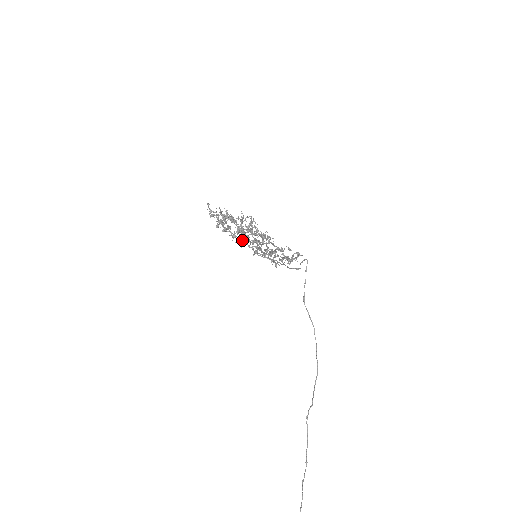
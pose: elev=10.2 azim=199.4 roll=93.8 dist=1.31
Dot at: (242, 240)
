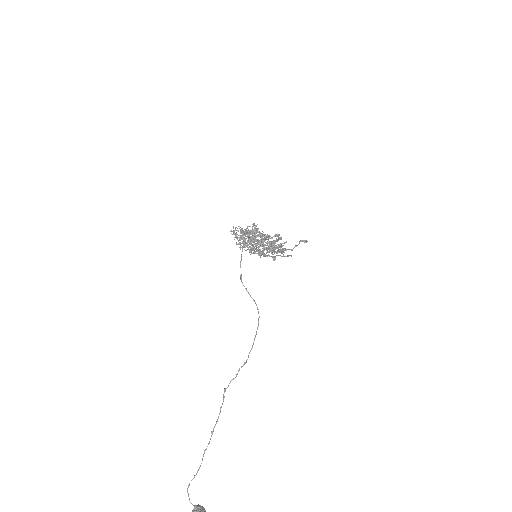
Dot at: (258, 247)
